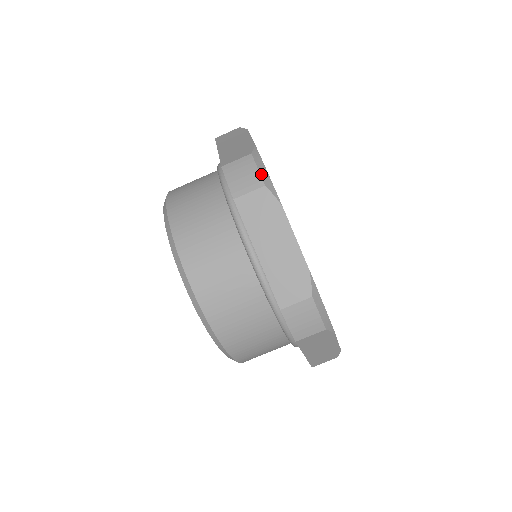
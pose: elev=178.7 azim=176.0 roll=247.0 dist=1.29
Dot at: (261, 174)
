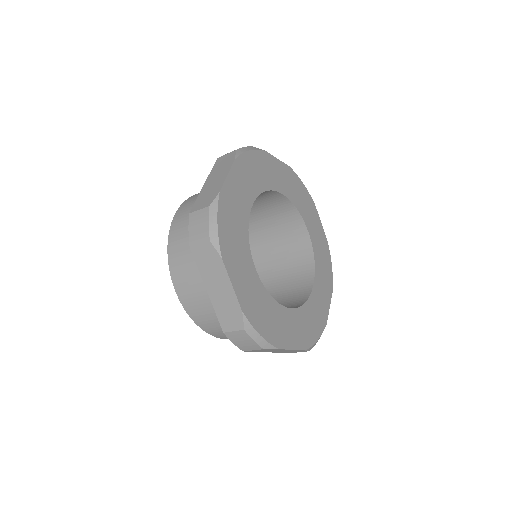
Dot at: (241, 148)
